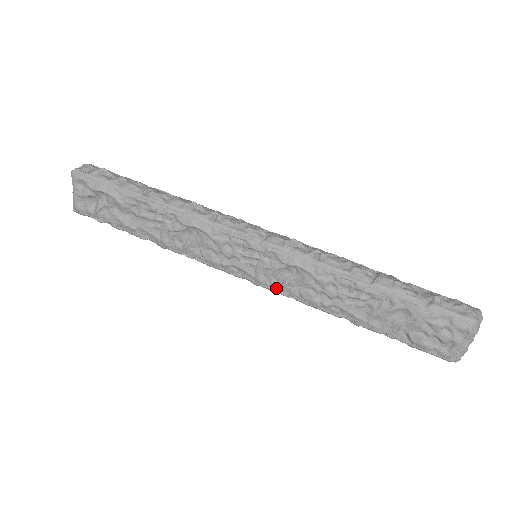
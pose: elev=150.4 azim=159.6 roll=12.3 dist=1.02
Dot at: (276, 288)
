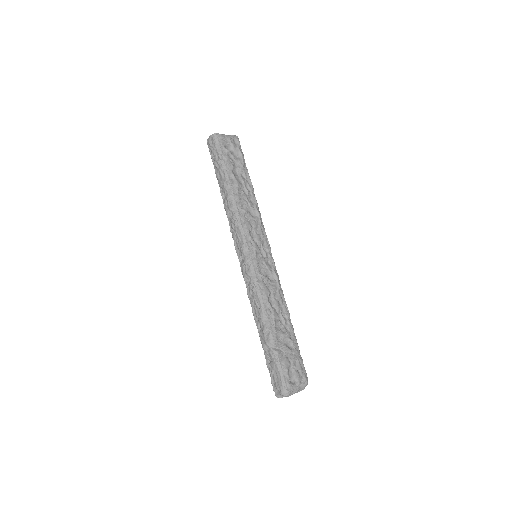
Dot at: (258, 273)
